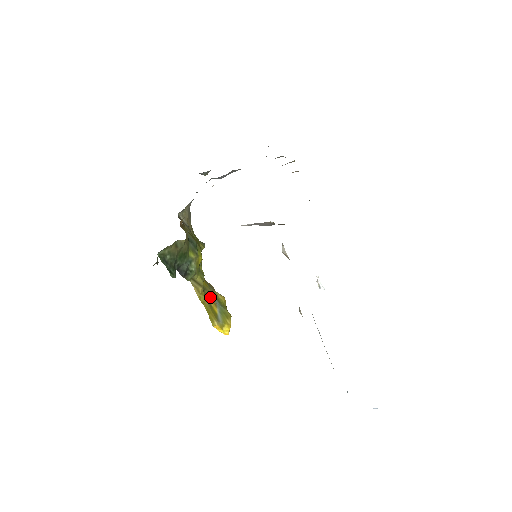
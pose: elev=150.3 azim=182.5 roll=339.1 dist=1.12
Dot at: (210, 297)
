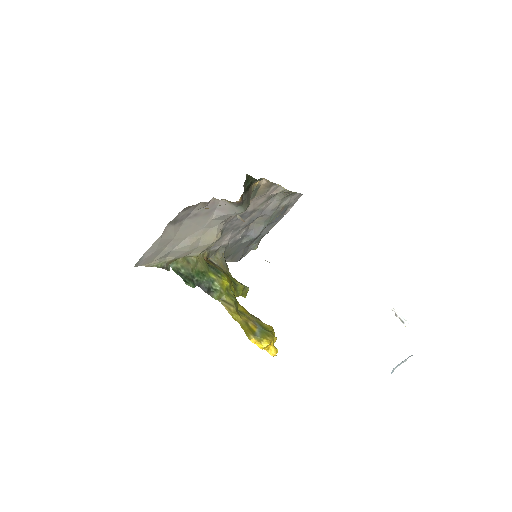
Dot at: (249, 320)
